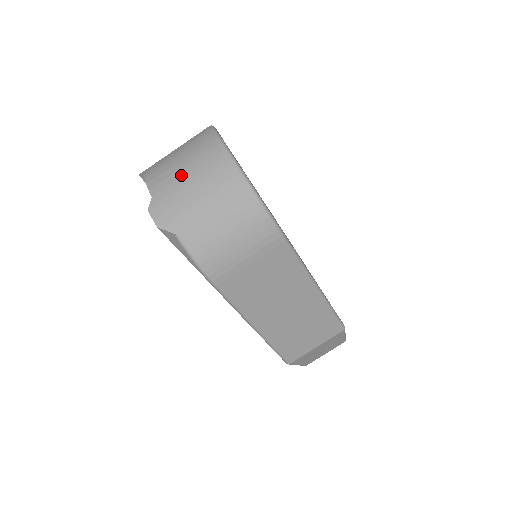
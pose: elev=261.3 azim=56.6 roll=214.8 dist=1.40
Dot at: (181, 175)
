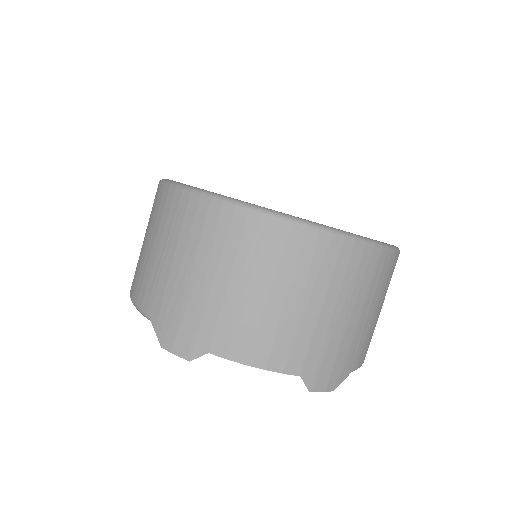
Dot at: (315, 318)
